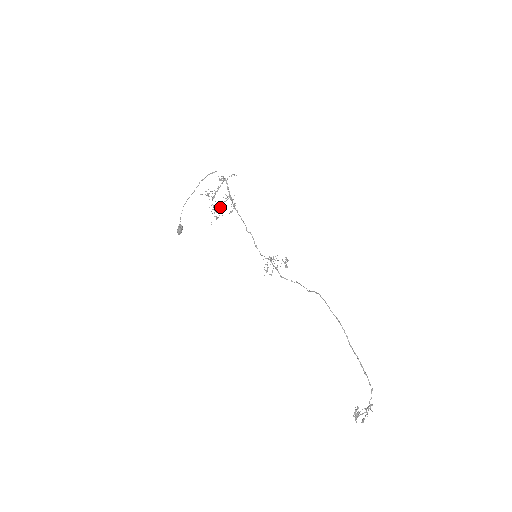
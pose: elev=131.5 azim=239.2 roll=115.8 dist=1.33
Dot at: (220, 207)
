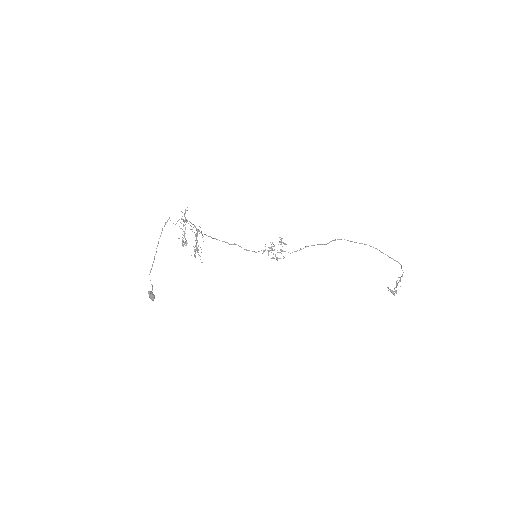
Dot at: occluded
